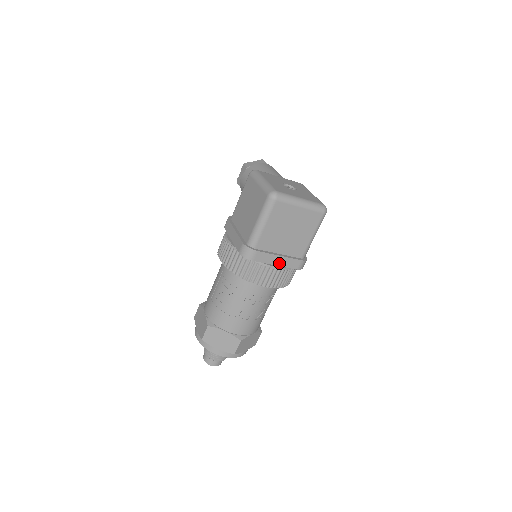
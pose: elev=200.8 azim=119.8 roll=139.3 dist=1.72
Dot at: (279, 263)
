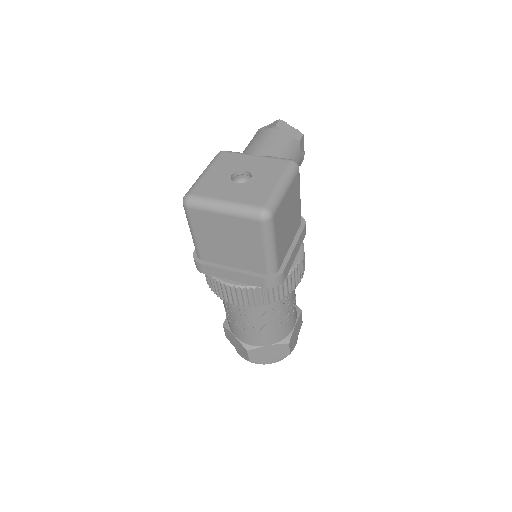
Dot at: (236, 279)
